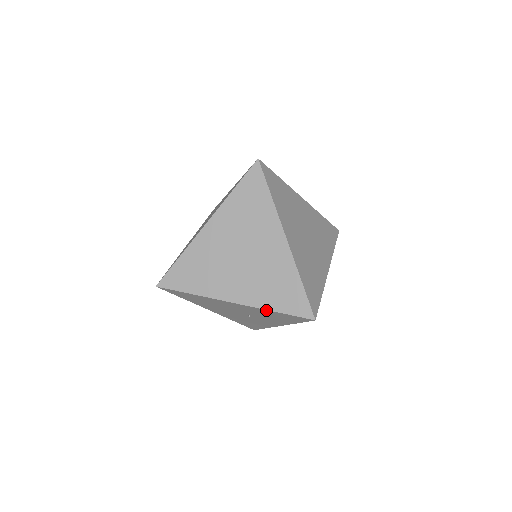
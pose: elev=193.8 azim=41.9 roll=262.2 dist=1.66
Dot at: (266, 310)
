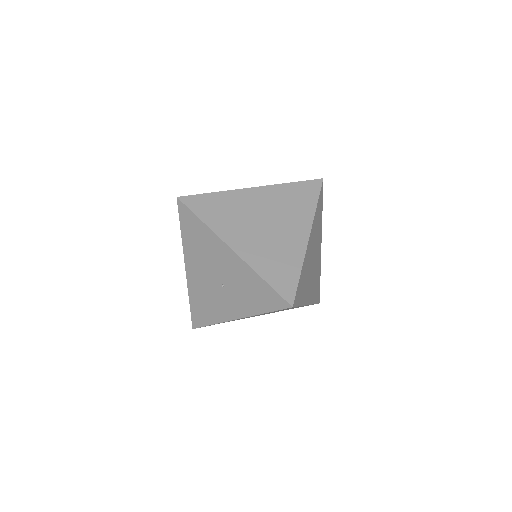
Dot at: (255, 274)
